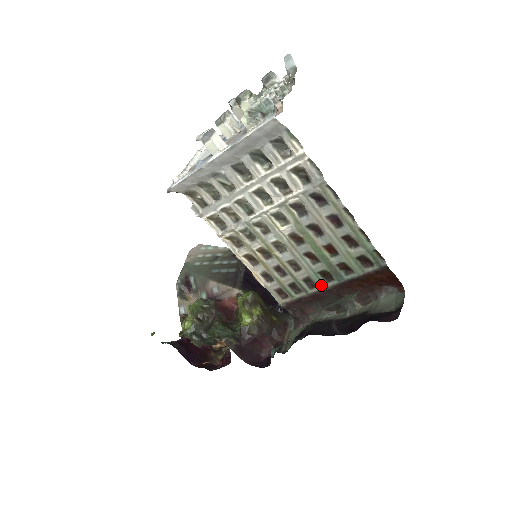
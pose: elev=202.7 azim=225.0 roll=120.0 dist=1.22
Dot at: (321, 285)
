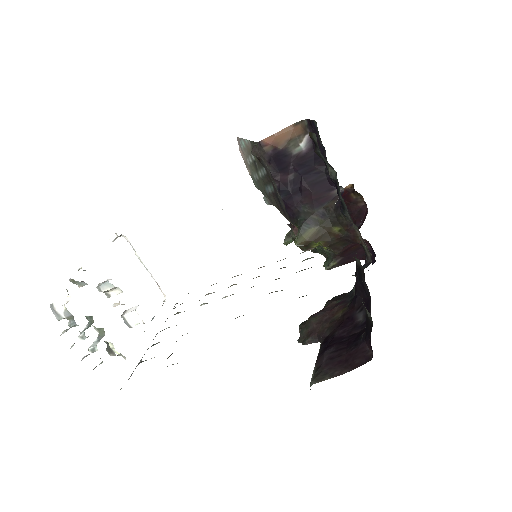
Dot at: occluded
